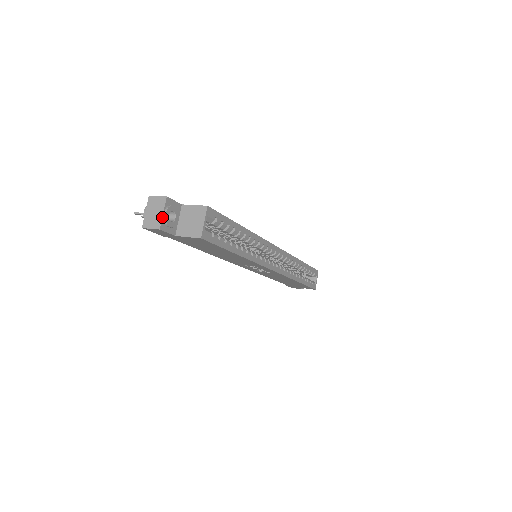
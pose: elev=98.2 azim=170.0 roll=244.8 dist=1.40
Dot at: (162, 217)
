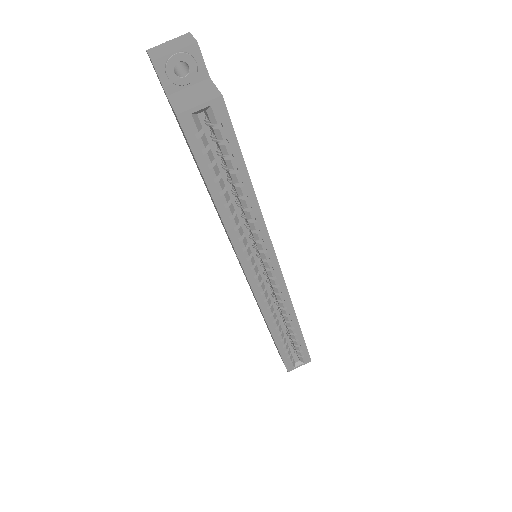
Dot at: (169, 54)
